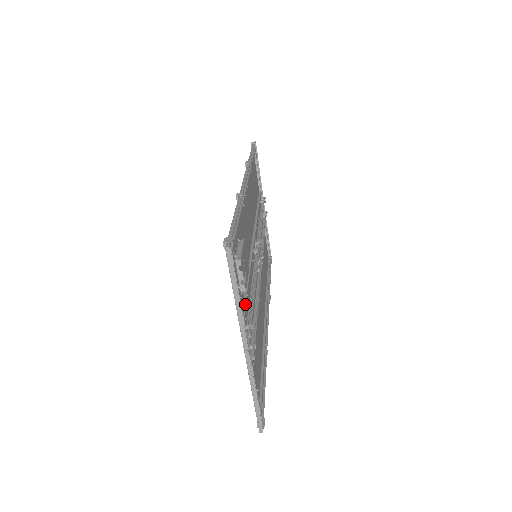
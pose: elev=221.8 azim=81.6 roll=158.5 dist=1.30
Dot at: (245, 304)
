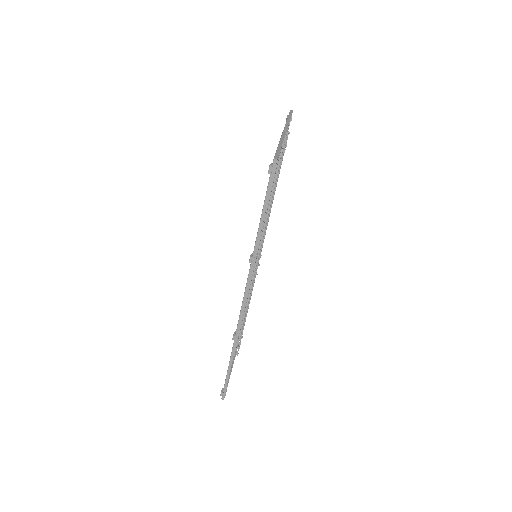
Dot at: occluded
